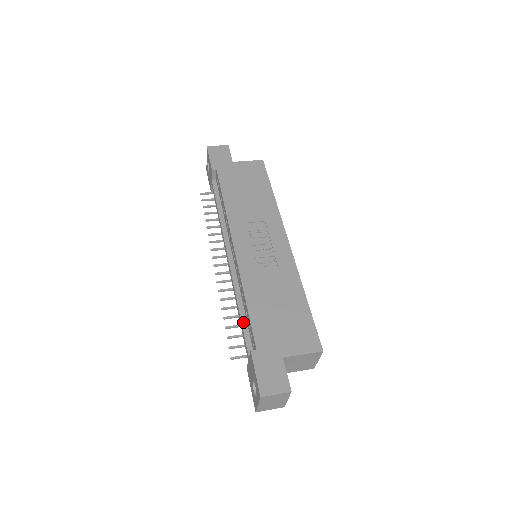
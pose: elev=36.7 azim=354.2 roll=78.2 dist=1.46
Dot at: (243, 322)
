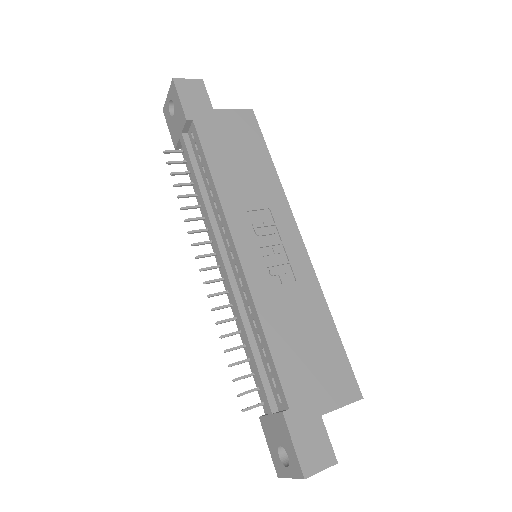
Dot at: (257, 361)
